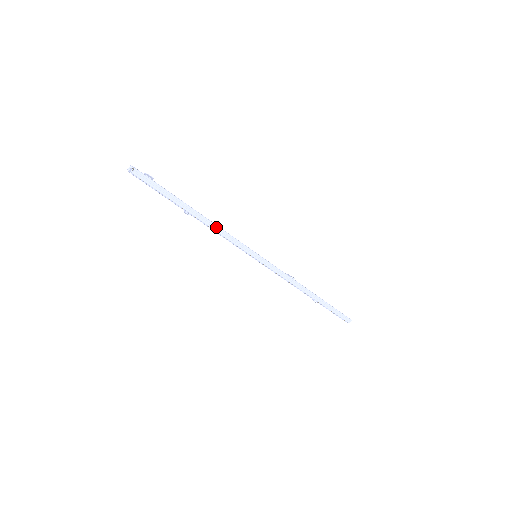
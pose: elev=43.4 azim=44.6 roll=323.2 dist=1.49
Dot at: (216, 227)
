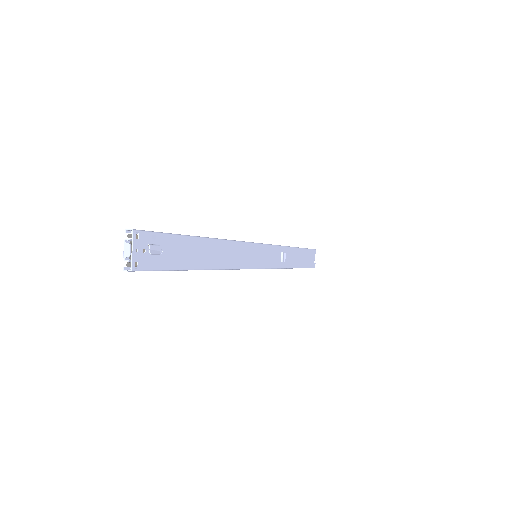
Dot at: (219, 269)
